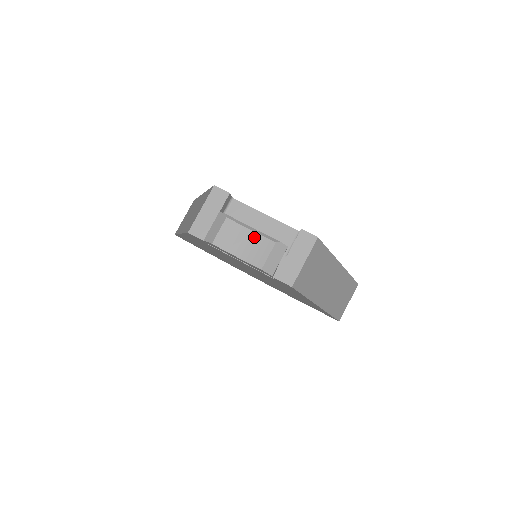
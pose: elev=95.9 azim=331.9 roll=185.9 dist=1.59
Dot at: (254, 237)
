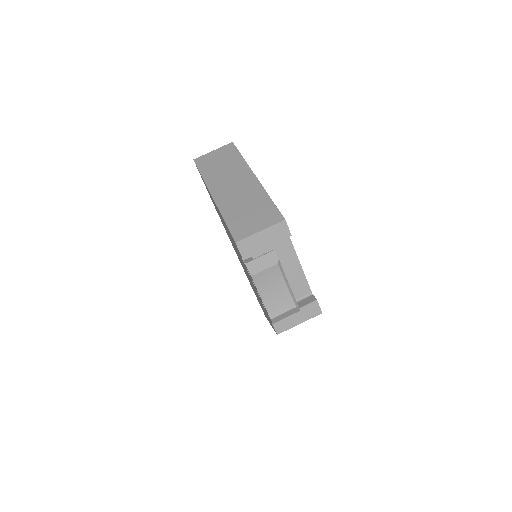
Dot at: (284, 291)
